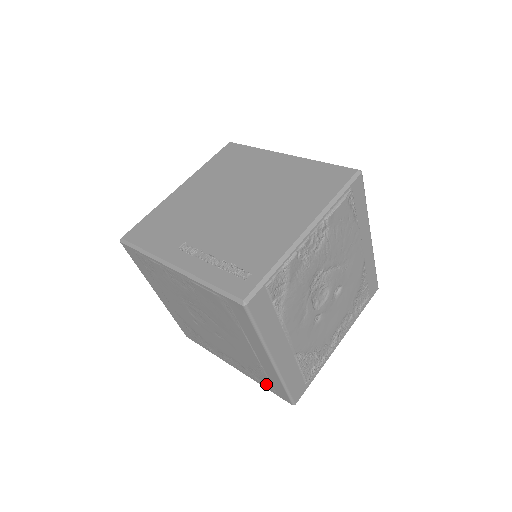
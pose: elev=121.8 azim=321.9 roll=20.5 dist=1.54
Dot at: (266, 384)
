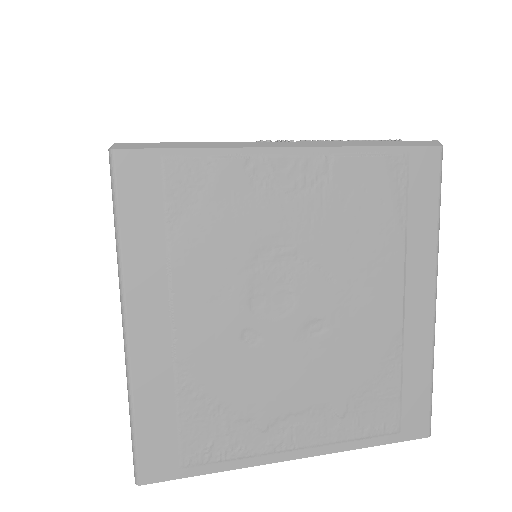
Dot at: (383, 421)
